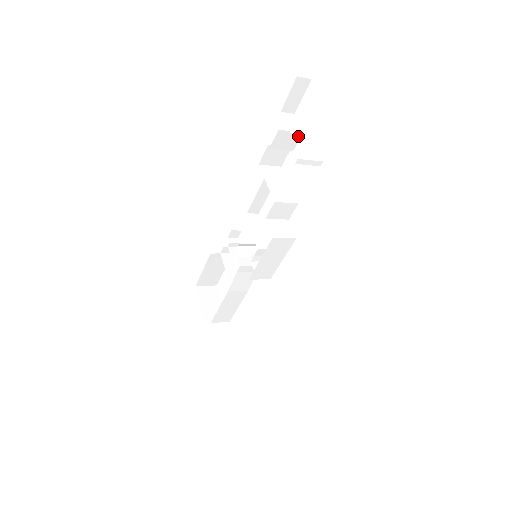
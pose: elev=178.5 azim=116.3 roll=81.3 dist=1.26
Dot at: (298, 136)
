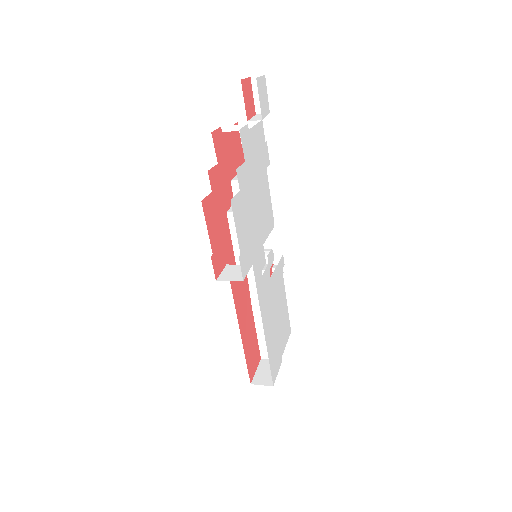
Dot at: occluded
